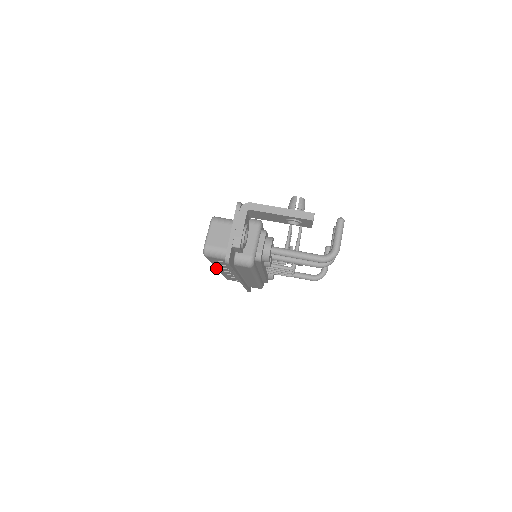
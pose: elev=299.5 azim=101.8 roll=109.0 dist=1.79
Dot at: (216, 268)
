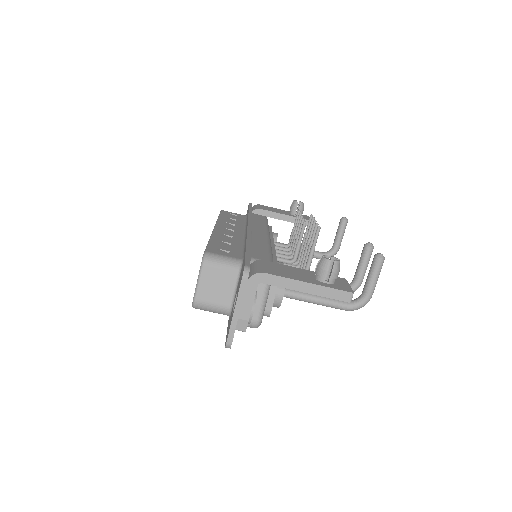
Dot at: occluded
